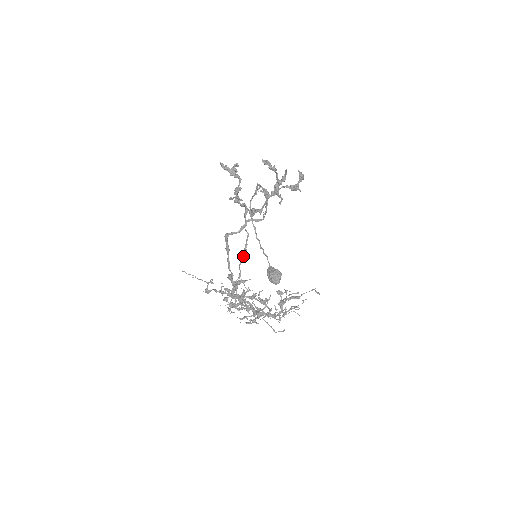
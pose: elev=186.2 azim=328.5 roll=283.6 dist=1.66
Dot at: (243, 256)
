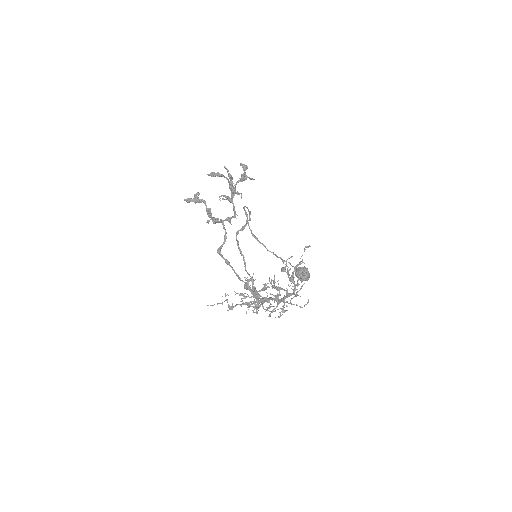
Dot at: (244, 261)
